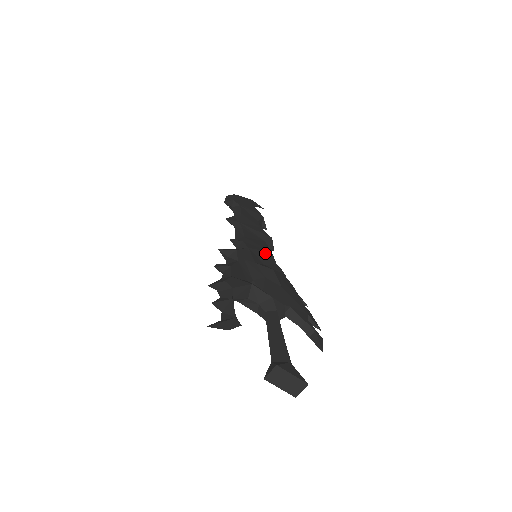
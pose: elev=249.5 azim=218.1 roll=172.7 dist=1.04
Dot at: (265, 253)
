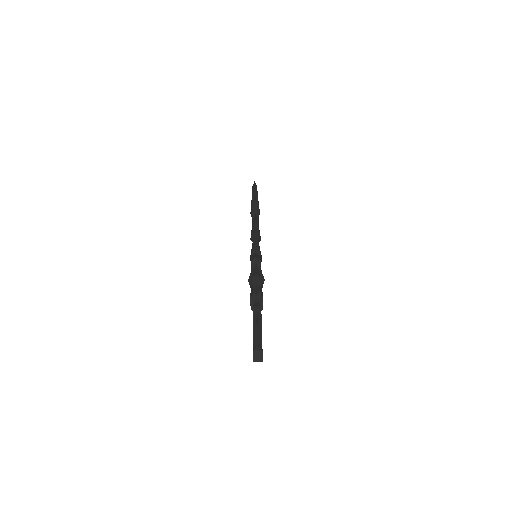
Dot at: occluded
